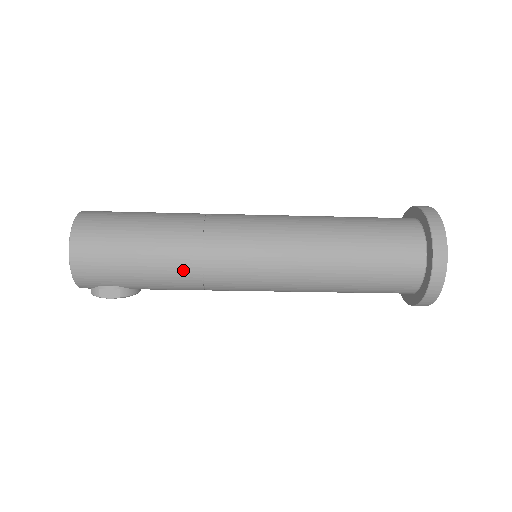
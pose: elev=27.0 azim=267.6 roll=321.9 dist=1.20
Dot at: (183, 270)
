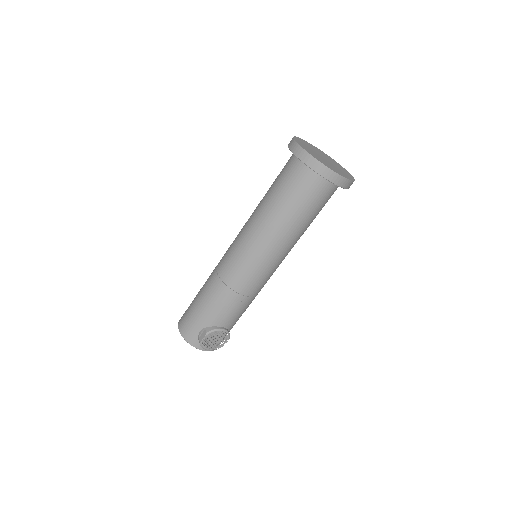
Dot at: (214, 287)
